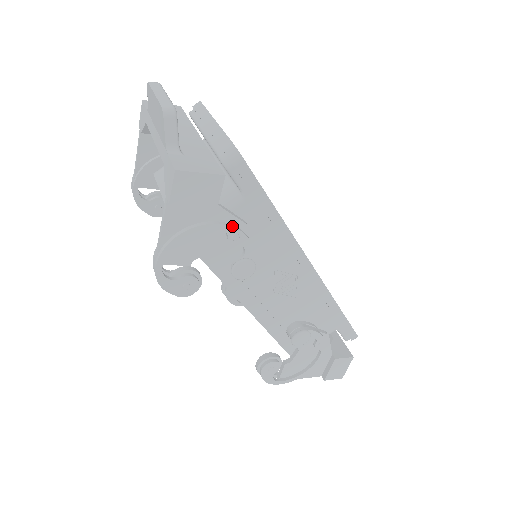
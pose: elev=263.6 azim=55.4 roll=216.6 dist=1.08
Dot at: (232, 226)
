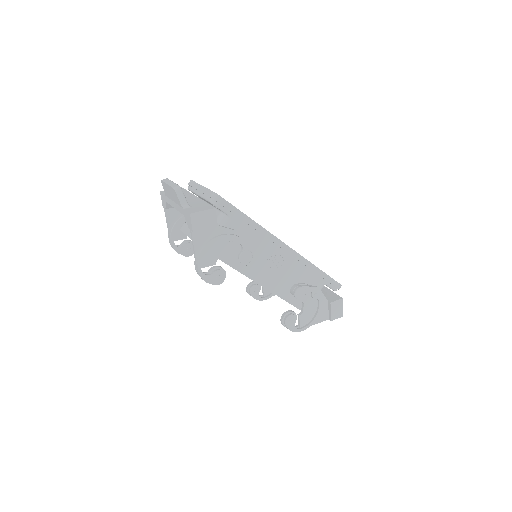
Dot at: (230, 234)
